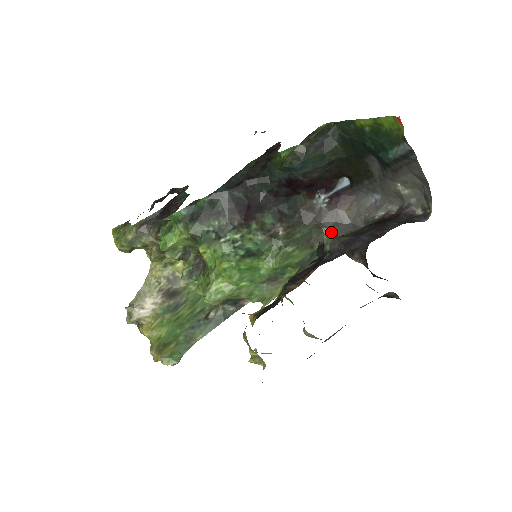
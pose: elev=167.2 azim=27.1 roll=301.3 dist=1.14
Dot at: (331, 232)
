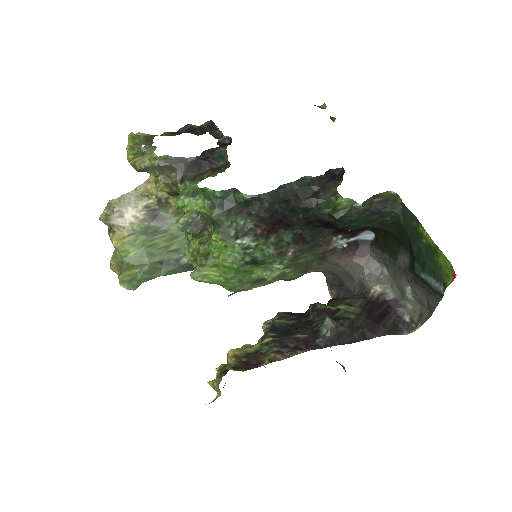
Dot at: (329, 267)
